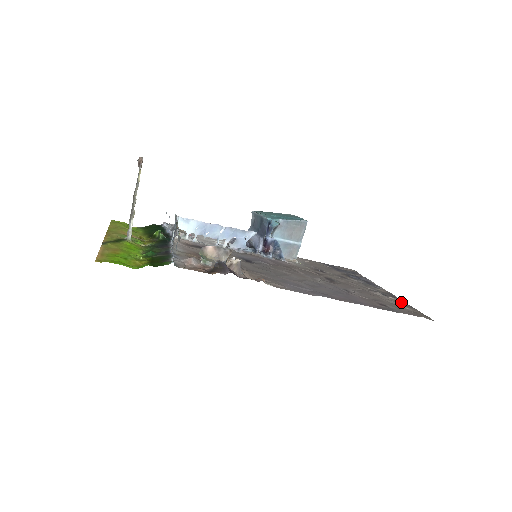
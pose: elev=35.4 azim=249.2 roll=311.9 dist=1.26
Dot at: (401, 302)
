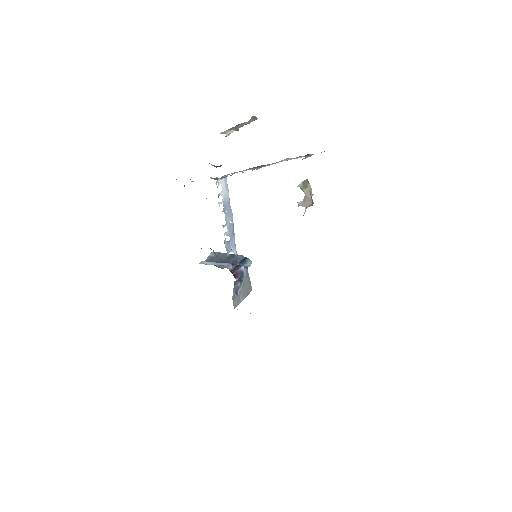
Dot at: occluded
